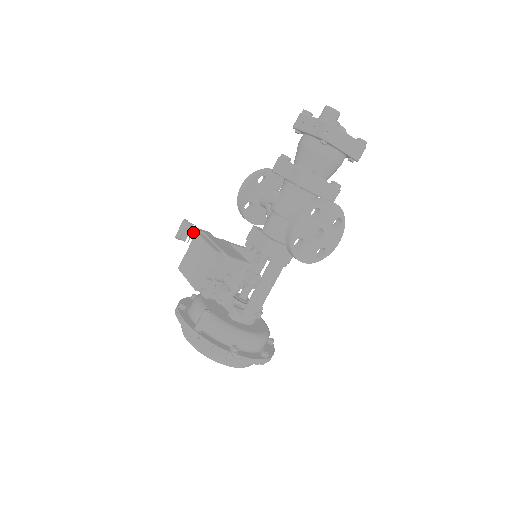
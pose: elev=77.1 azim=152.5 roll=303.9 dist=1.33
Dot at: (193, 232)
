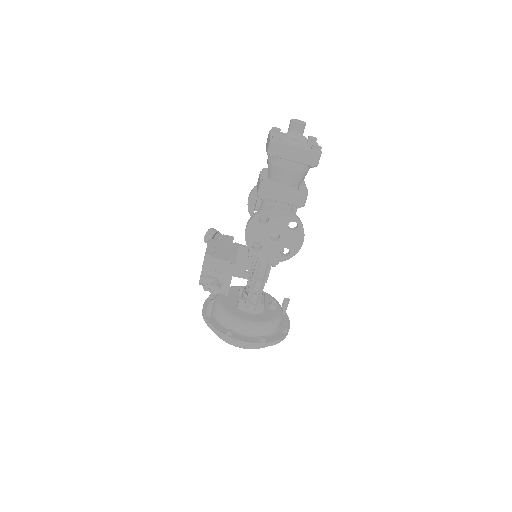
Dot at: (217, 238)
